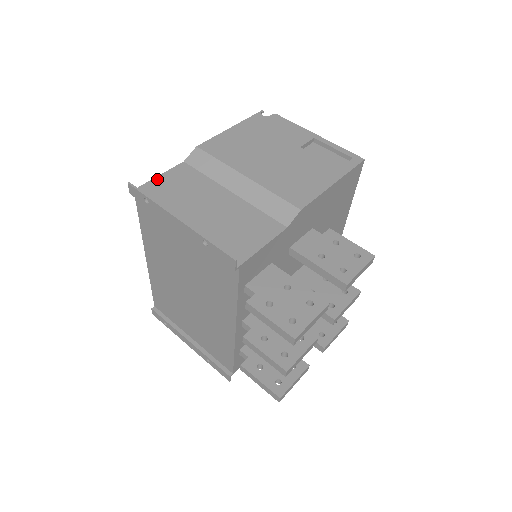
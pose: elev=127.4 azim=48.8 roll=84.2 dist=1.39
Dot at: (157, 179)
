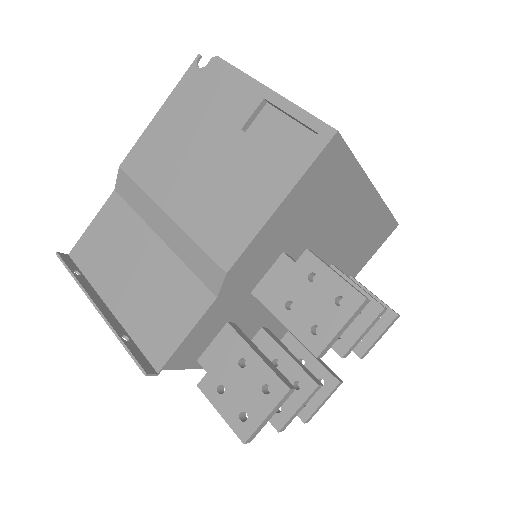
Dot at: (89, 229)
